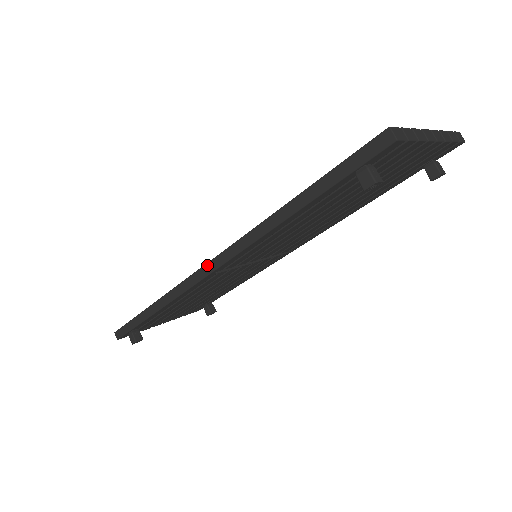
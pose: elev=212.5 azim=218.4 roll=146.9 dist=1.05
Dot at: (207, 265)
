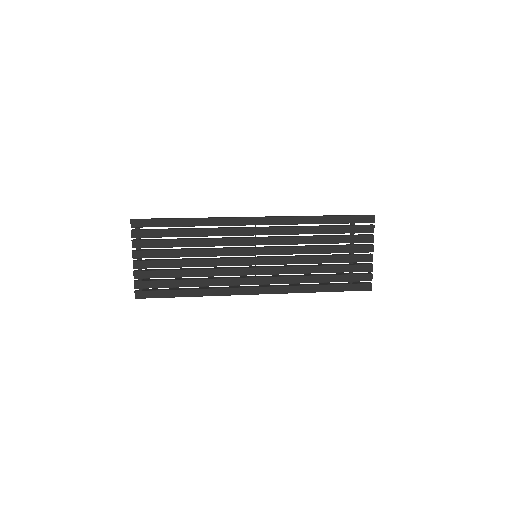
Dot at: occluded
